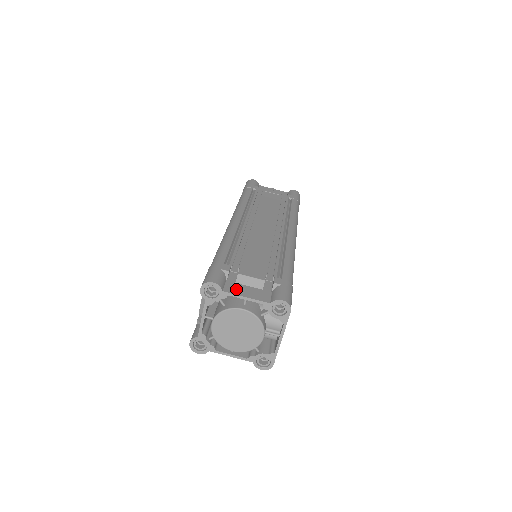
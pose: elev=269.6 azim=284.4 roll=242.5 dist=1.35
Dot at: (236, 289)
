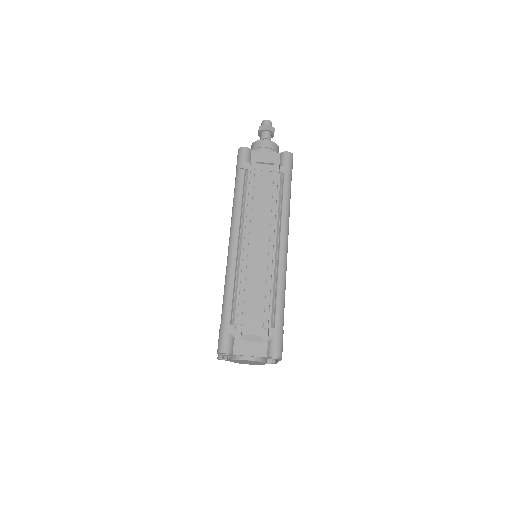
Dot at: (242, 349)
